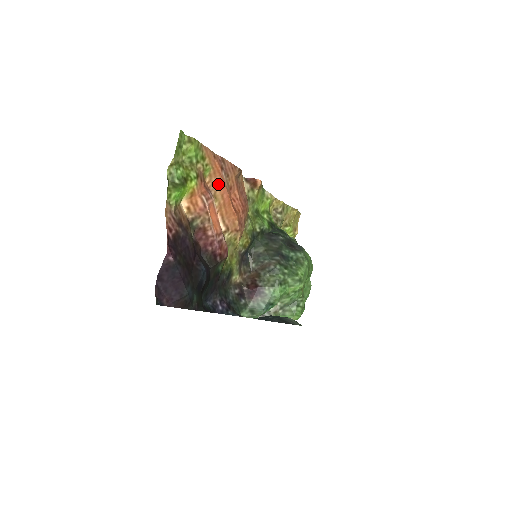
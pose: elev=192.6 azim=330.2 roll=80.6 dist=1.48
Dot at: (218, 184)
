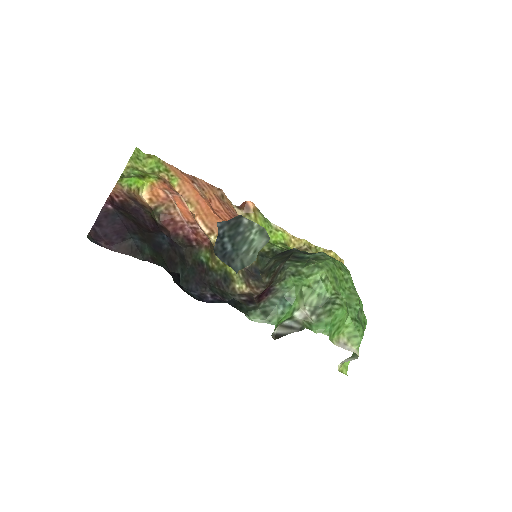
Dot at: (190, 192)
